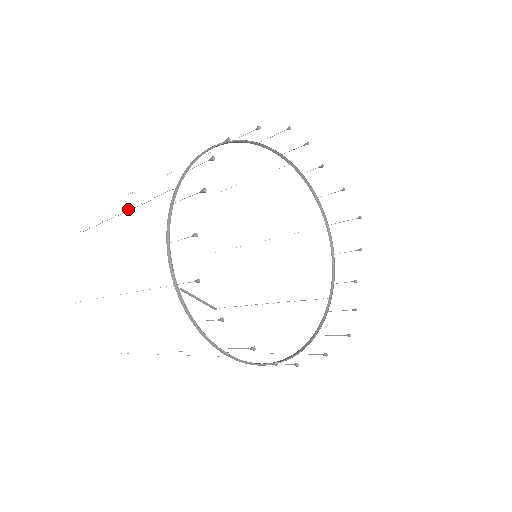
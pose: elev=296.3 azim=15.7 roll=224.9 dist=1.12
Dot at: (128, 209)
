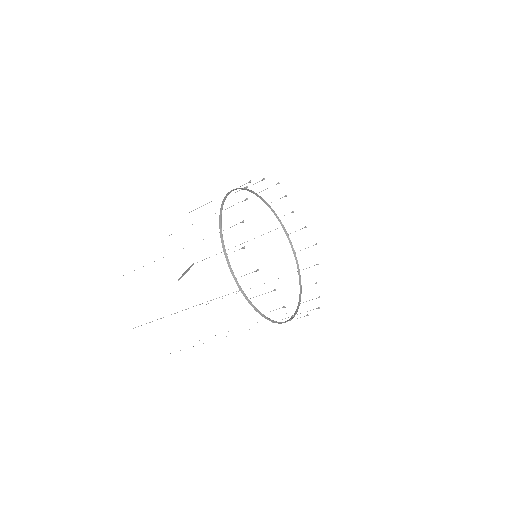
Dot at: occluded
